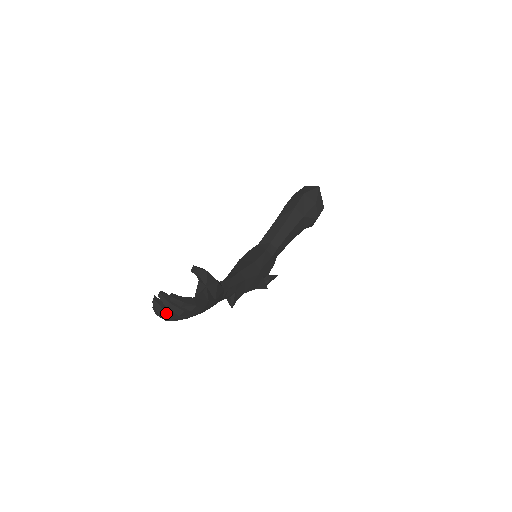
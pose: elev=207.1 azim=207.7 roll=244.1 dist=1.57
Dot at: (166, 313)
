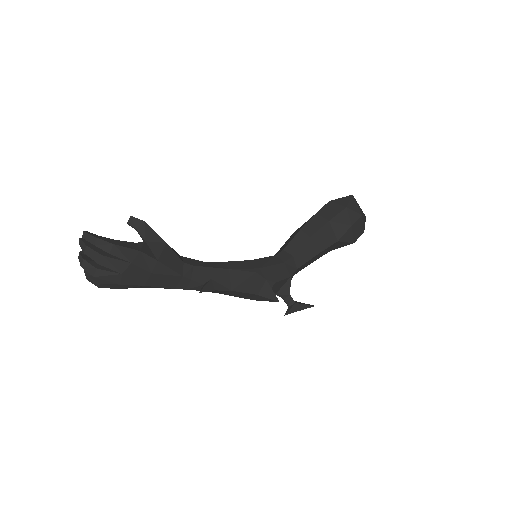
Dot at: (88, 266)
